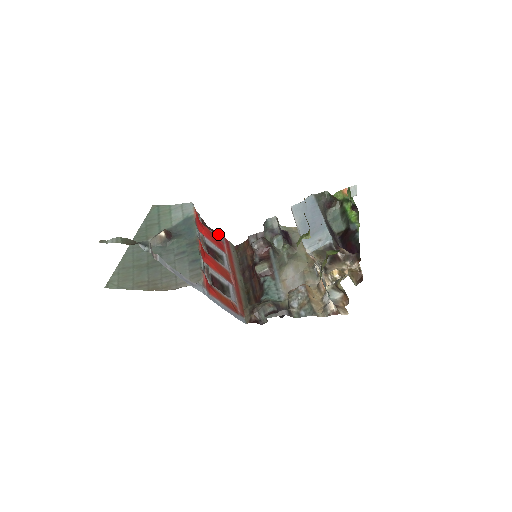
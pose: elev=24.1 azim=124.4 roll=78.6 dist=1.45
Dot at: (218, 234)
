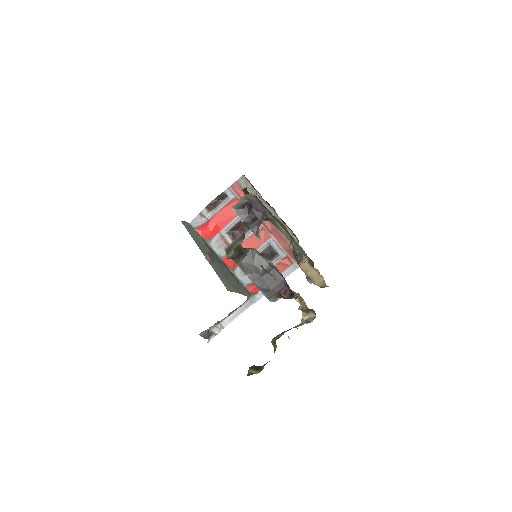
Dot at: (225, 194)
